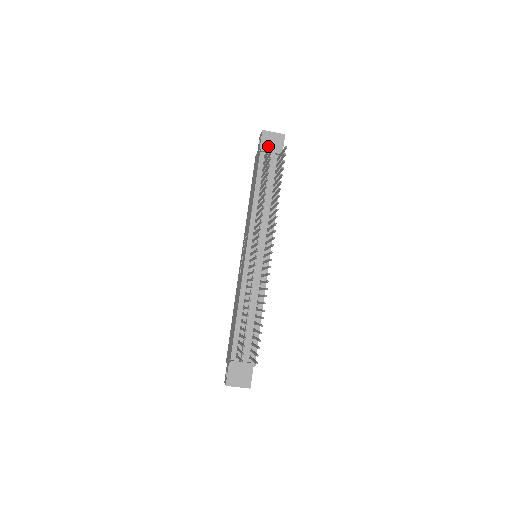
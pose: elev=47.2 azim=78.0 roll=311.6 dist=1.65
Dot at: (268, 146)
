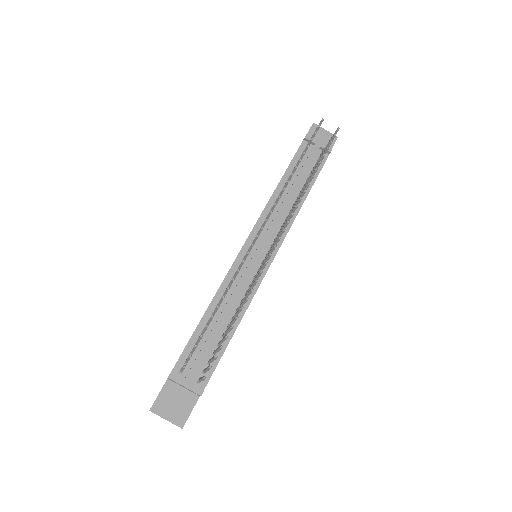
Dot at: occluded
